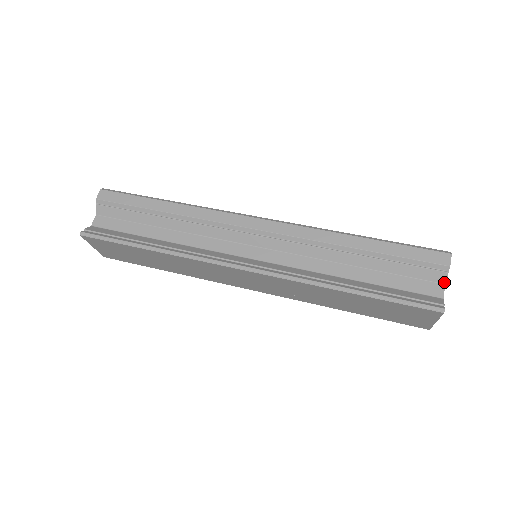
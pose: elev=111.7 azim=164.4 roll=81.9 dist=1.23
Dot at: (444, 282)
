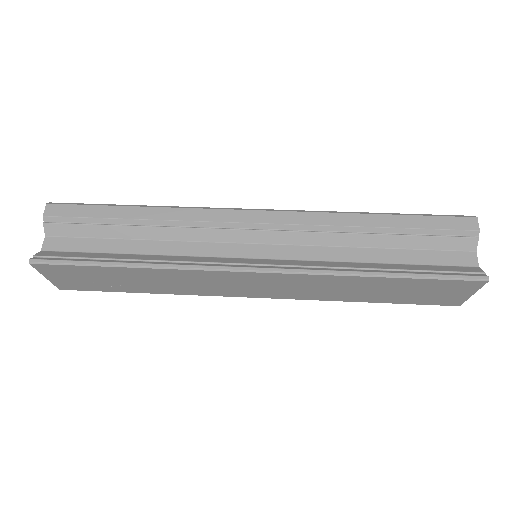
Dot at: (475, 249)
